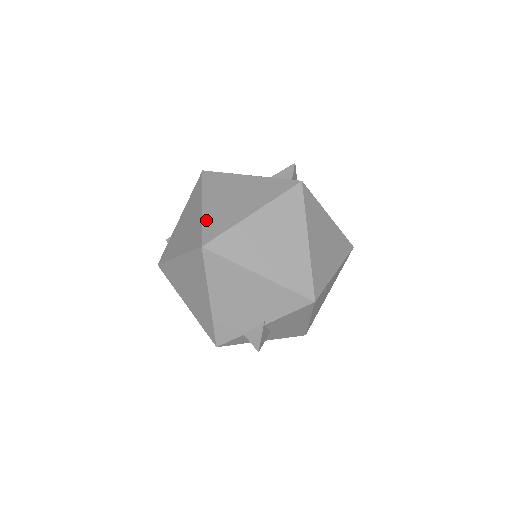
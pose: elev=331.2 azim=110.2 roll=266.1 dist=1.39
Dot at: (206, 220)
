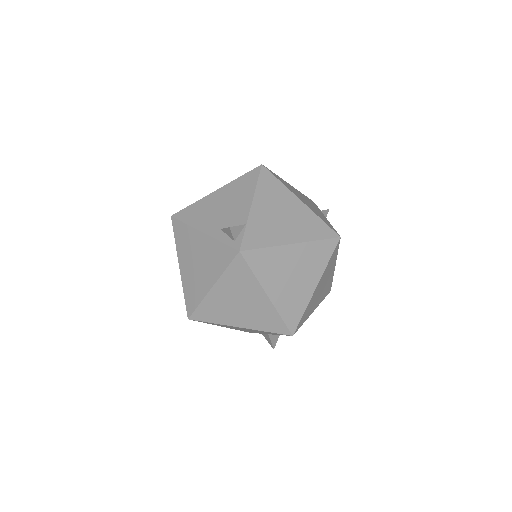
Dot at: (185, 288)
